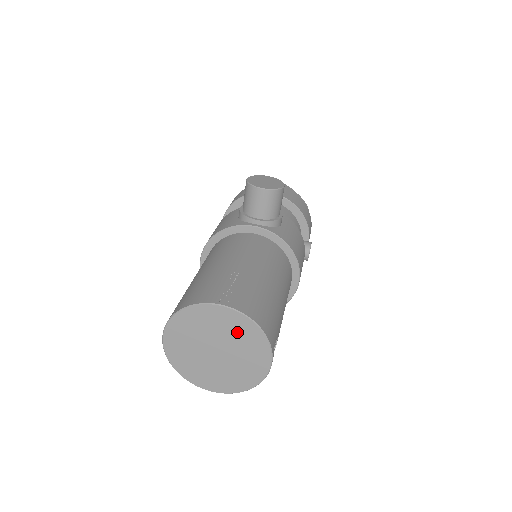
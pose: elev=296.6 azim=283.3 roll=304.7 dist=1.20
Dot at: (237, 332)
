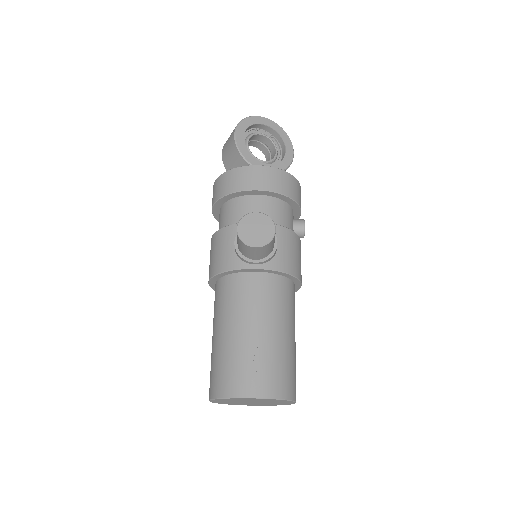
Dot at: occluded
